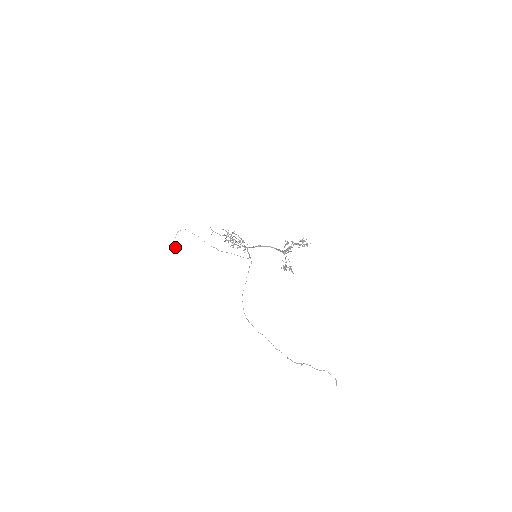
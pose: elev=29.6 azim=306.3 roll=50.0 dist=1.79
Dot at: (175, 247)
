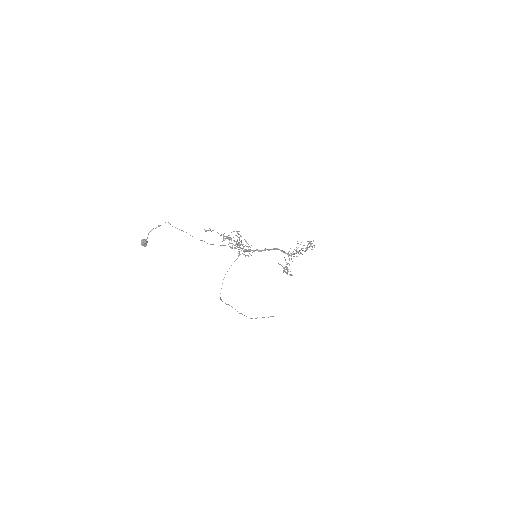
Dot at: occluded
